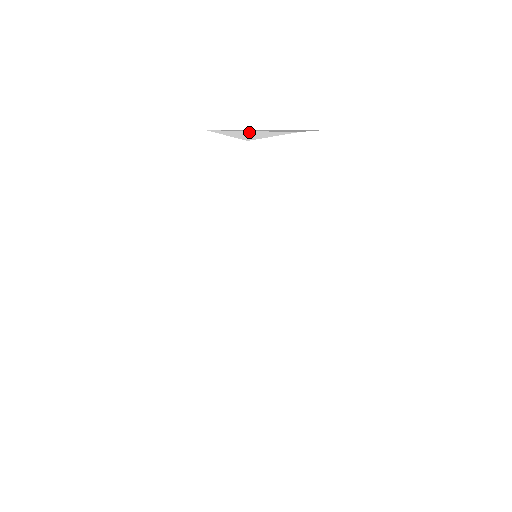
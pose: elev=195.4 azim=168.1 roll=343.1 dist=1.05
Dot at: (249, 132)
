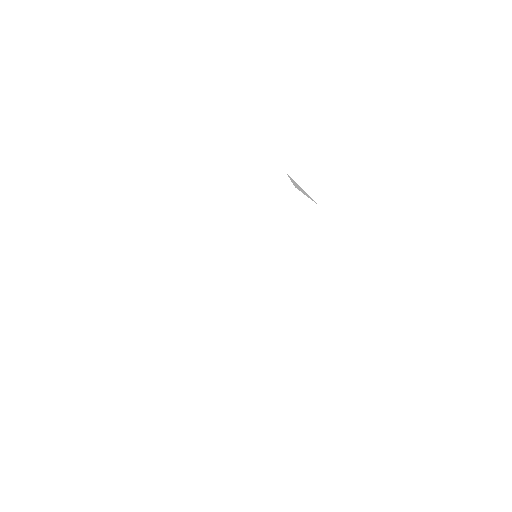
Dot at: (302, 189)
